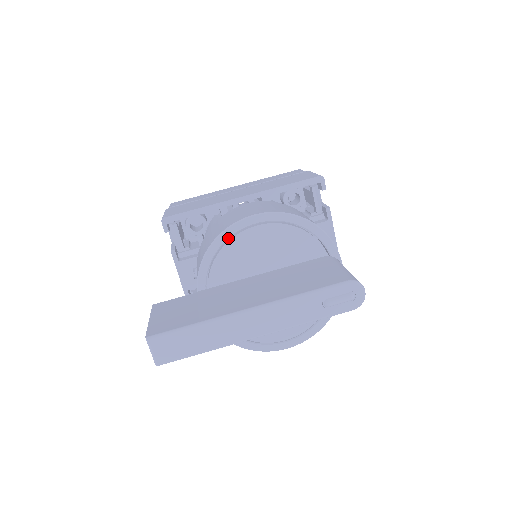
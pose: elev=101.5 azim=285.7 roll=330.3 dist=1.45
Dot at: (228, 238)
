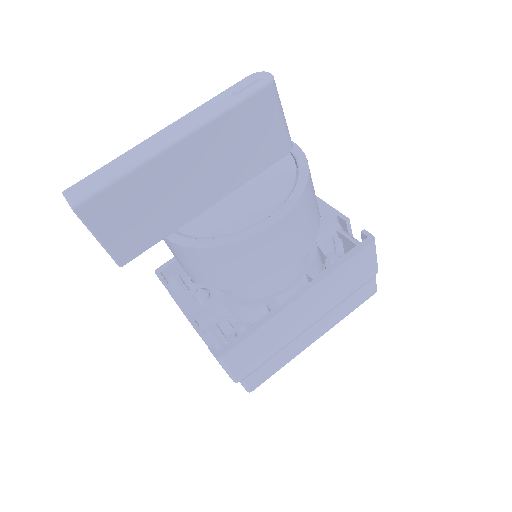
Dot at: occluded
